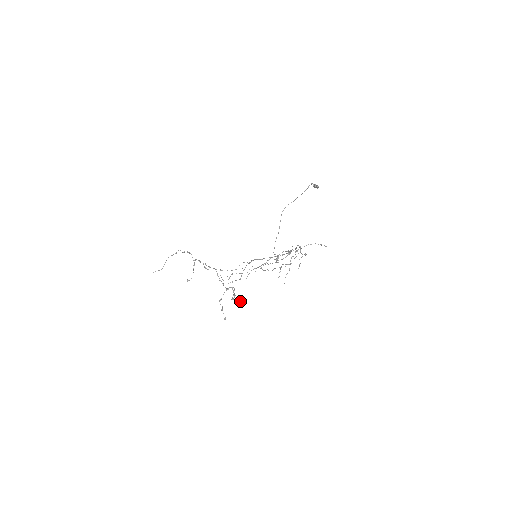
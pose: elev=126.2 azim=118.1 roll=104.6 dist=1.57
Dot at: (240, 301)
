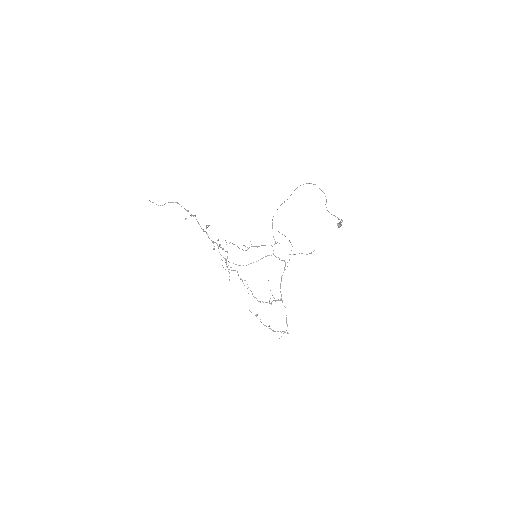
Dot at: occluded
